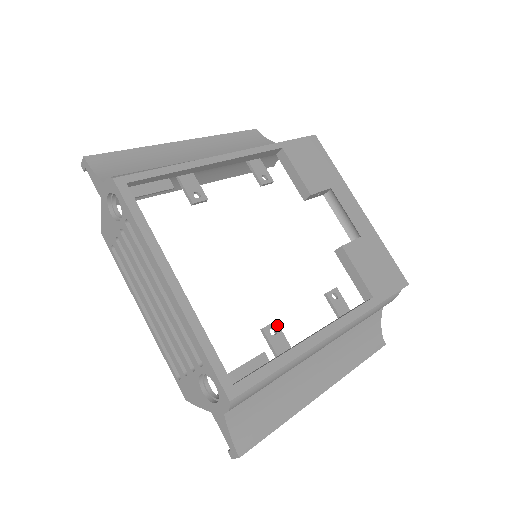
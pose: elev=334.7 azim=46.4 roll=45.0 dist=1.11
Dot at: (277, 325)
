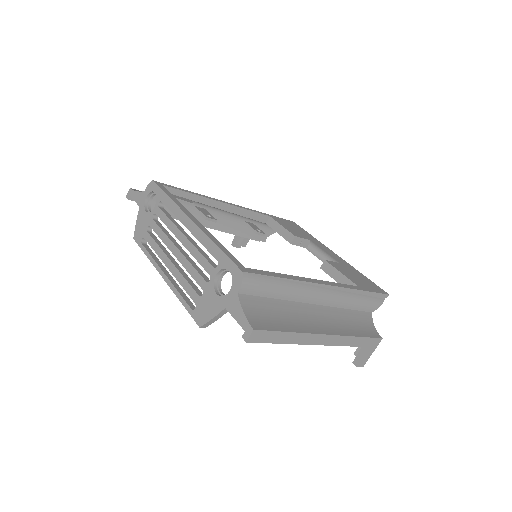
Dot at: occluded
